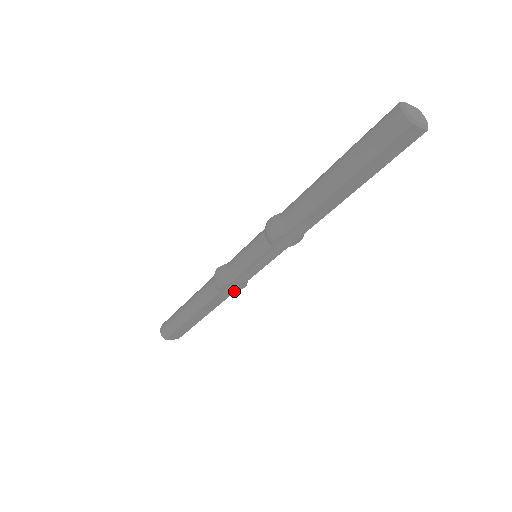
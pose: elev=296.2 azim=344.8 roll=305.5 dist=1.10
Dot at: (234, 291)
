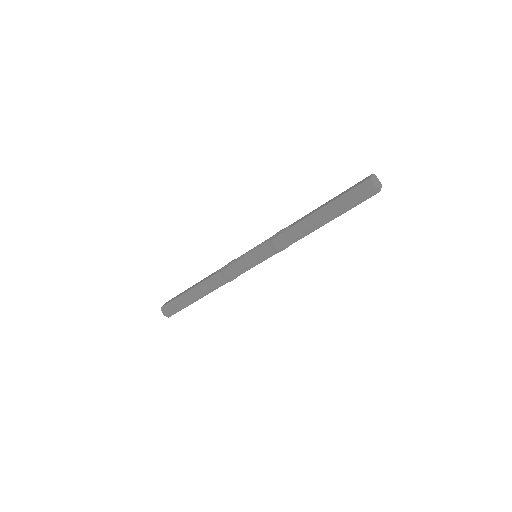
Dot at: occluded
